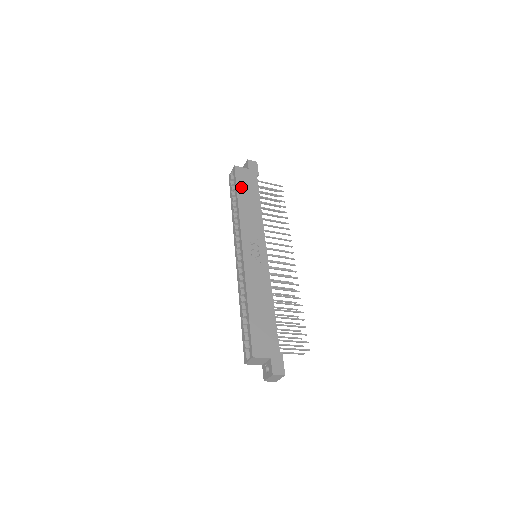
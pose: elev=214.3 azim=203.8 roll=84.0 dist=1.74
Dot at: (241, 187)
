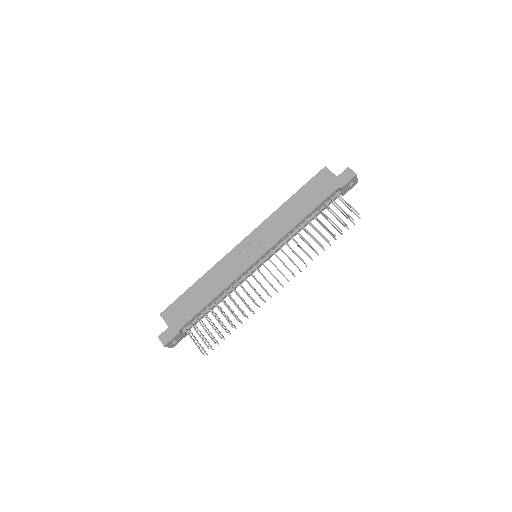
Dot at: (306, 190)
